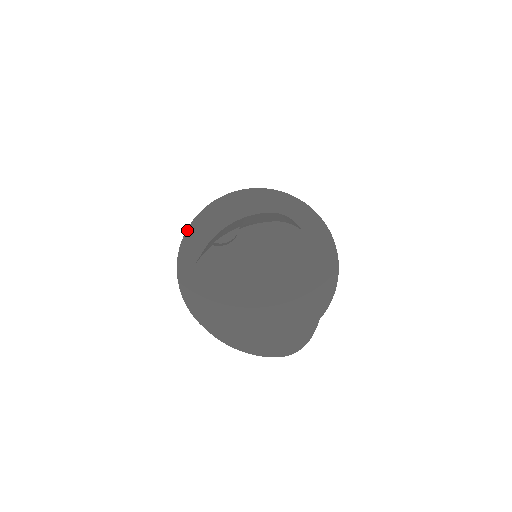
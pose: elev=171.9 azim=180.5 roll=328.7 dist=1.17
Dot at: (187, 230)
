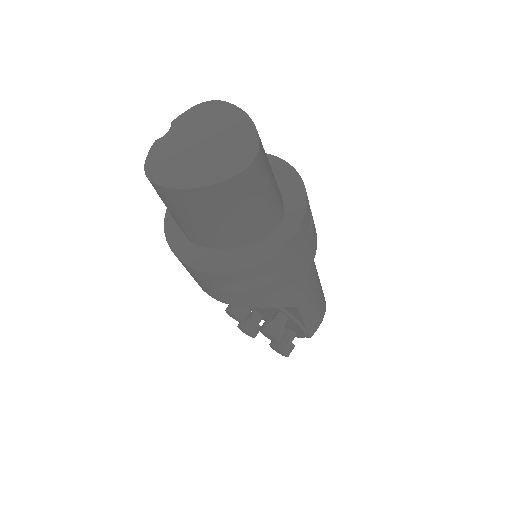
Dot at: (166, 213)
